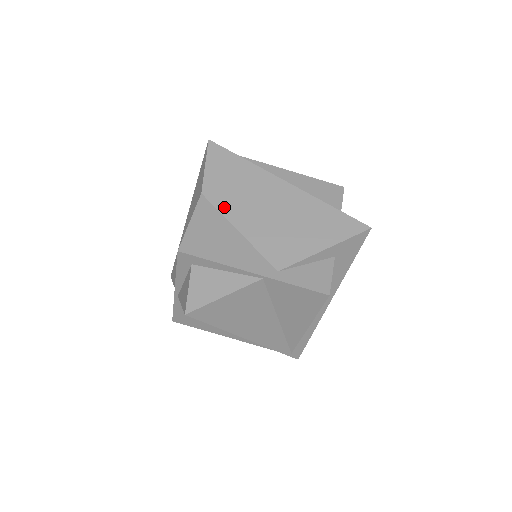
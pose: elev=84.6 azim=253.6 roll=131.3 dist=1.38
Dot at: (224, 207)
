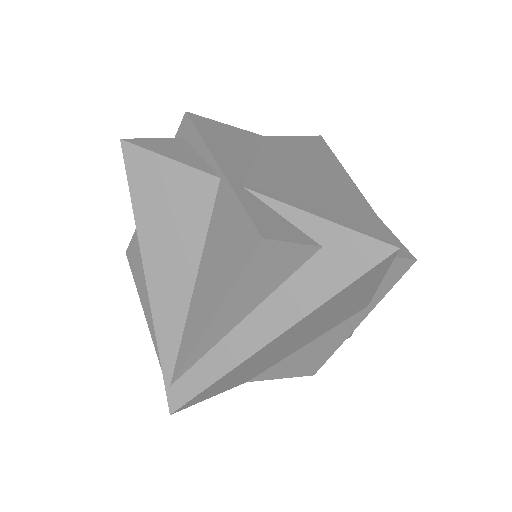
Dot at: (269, 148)
